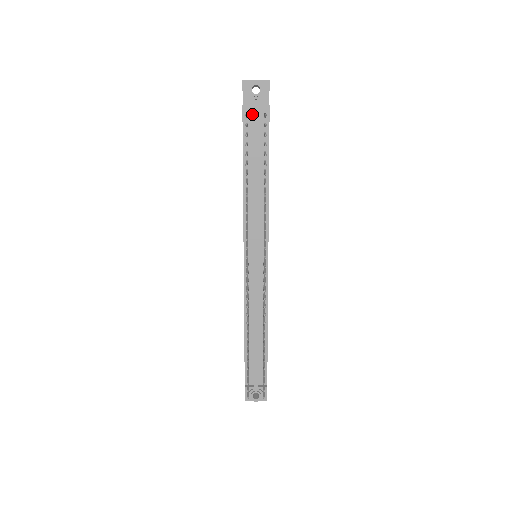
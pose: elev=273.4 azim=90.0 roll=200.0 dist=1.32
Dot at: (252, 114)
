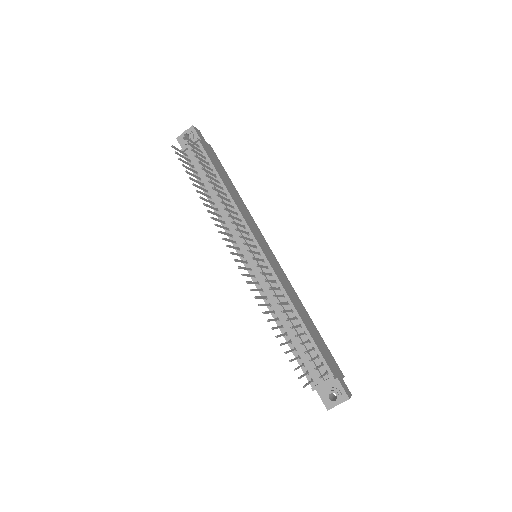
Dot at: (190, 152)
